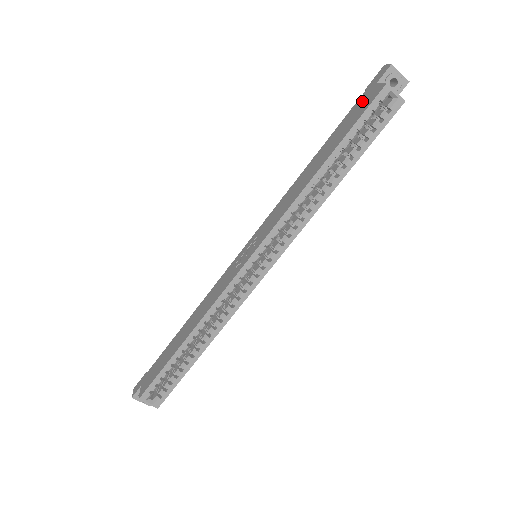
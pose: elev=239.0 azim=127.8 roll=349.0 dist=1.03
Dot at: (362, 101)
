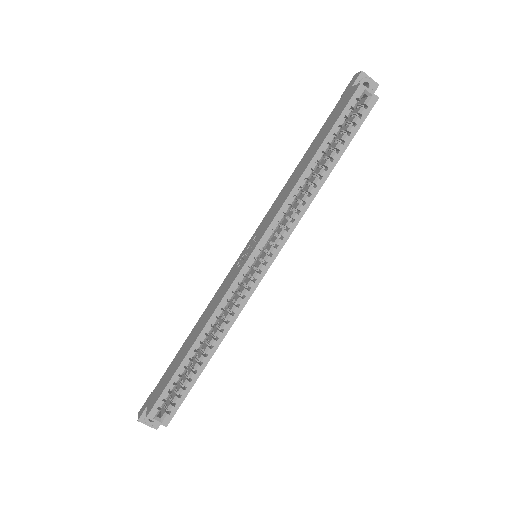
Dot at: (340, 103)
